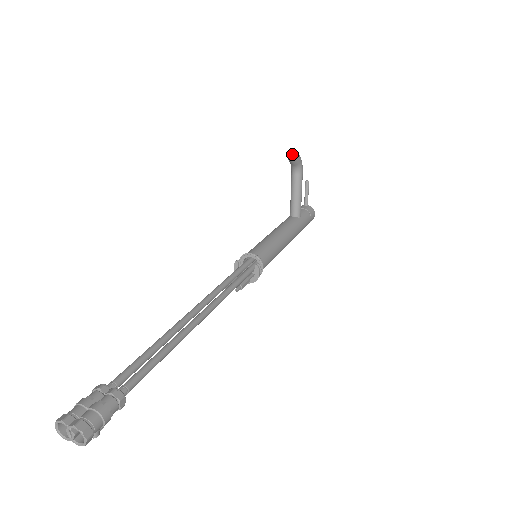
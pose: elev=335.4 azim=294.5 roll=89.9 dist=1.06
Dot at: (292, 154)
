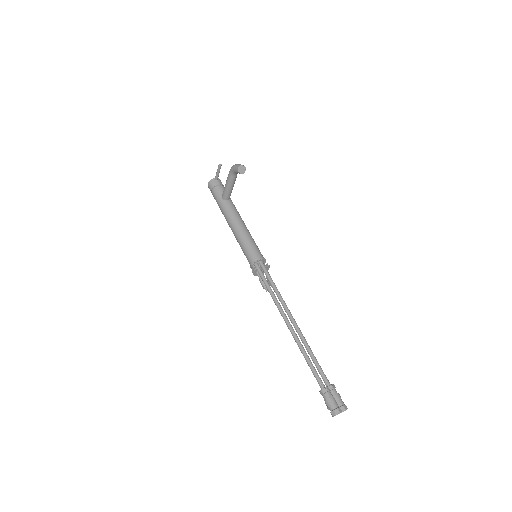
Dot at: (241, 169)
